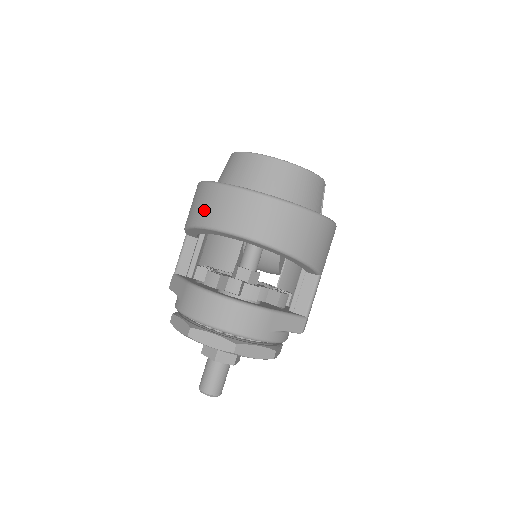
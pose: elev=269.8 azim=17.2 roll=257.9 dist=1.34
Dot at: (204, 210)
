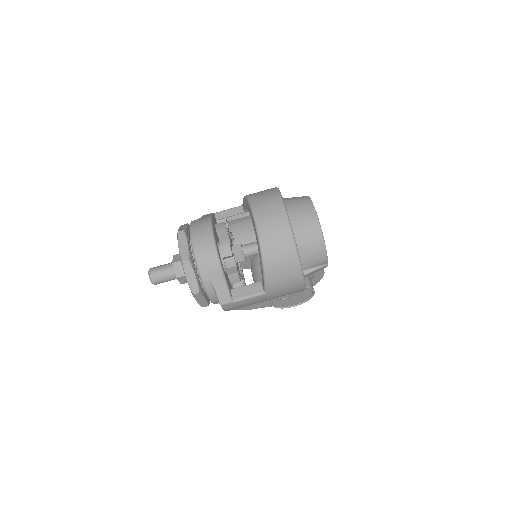
Dot at: (259, 194)
